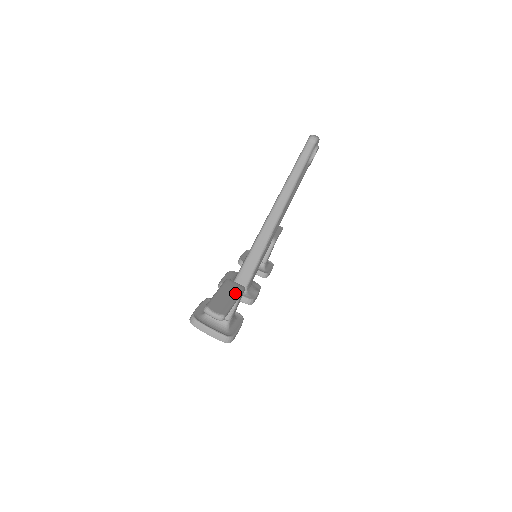
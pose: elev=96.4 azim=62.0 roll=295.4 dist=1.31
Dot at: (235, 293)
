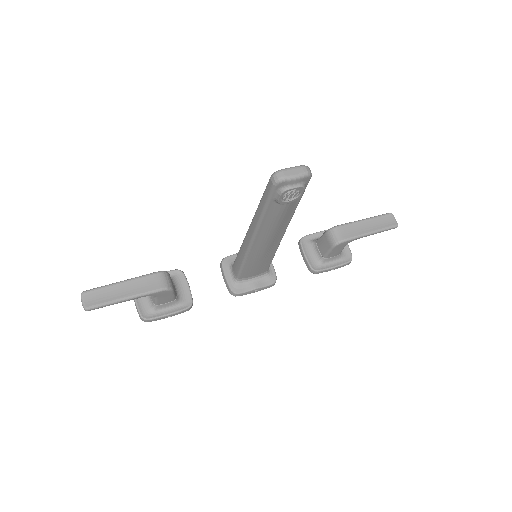
Dot at: (139, 291)
